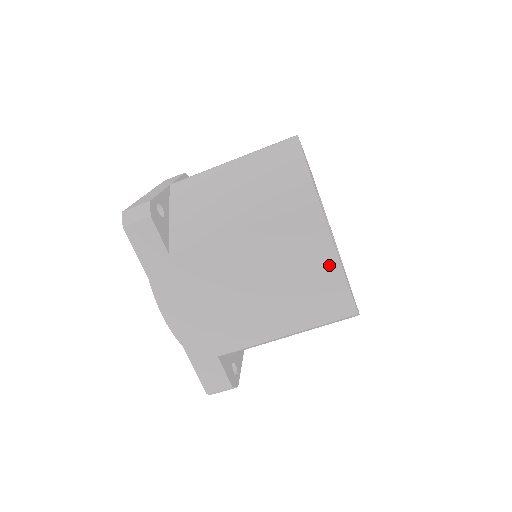
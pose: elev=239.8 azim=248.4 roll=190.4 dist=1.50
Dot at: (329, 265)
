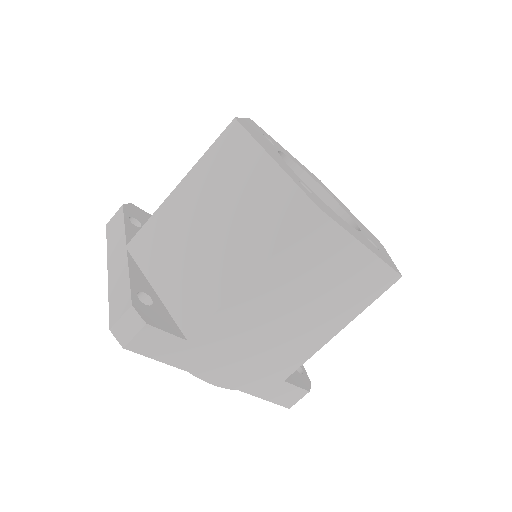
Dot at: (356, 256)
